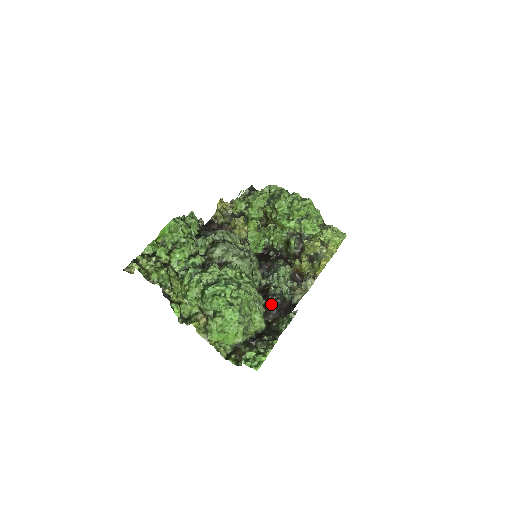
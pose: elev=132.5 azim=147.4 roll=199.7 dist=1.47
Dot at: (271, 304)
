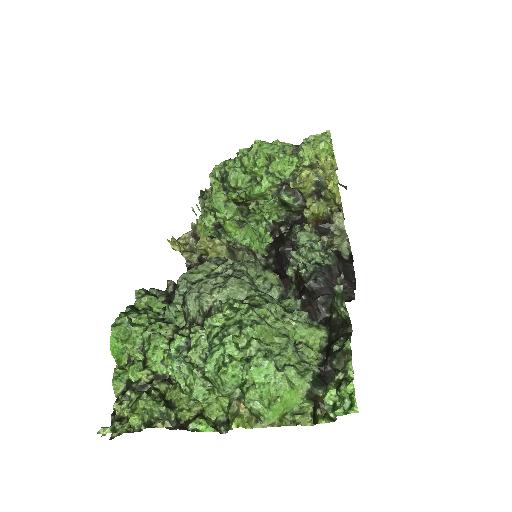
Dot at: (315, 292)
